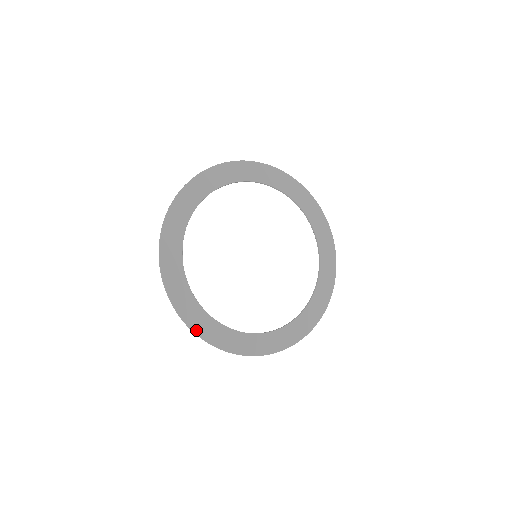
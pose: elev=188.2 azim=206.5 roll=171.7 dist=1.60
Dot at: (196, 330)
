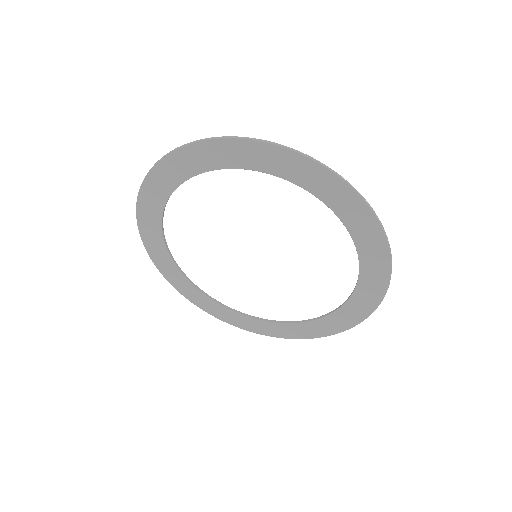
Dot at: (283, 336)
